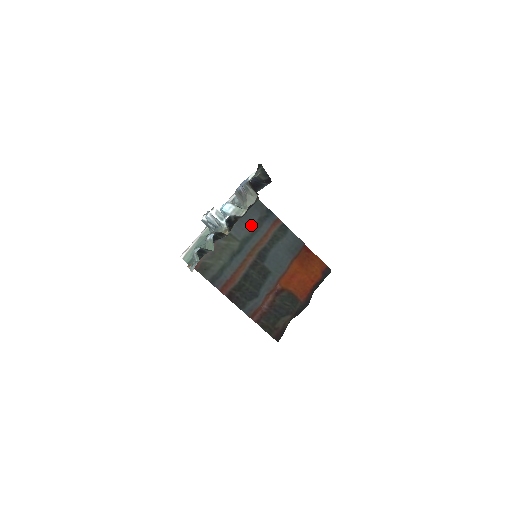
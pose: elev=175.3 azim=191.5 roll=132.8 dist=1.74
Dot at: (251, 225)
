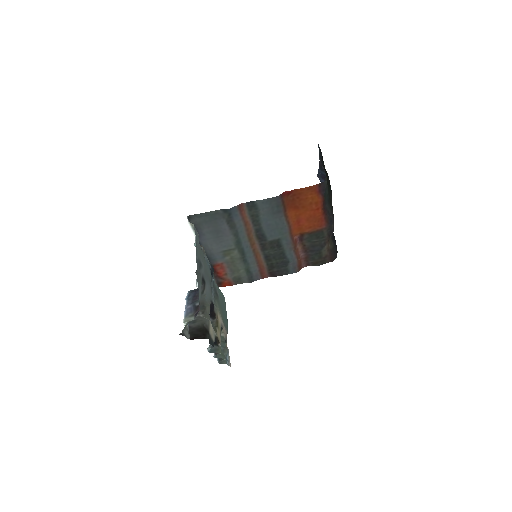
Dot at: (228, 233)
